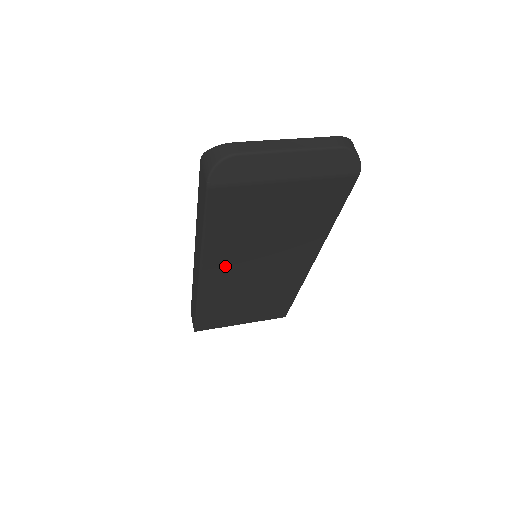
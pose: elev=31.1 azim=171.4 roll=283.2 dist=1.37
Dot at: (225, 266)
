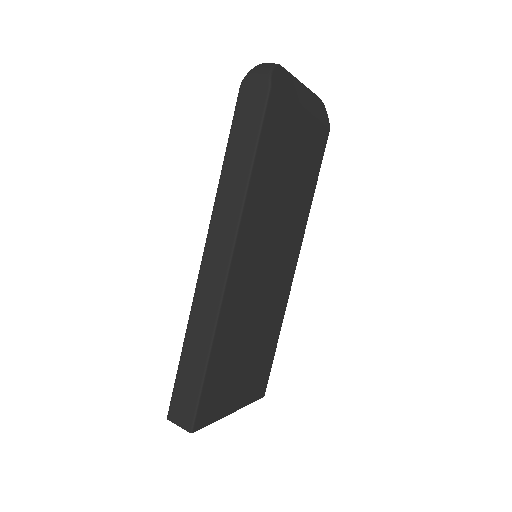
Dot at: (251, 244)
